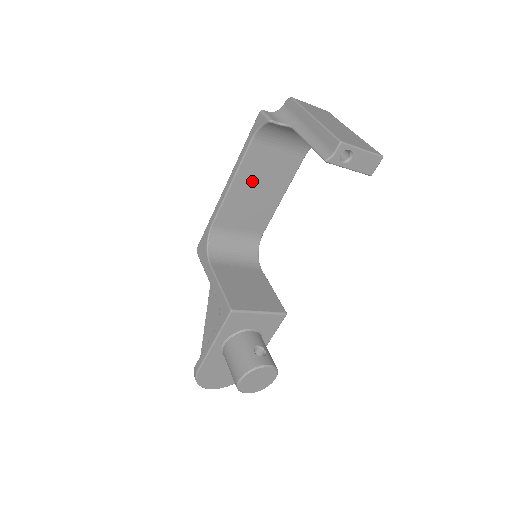
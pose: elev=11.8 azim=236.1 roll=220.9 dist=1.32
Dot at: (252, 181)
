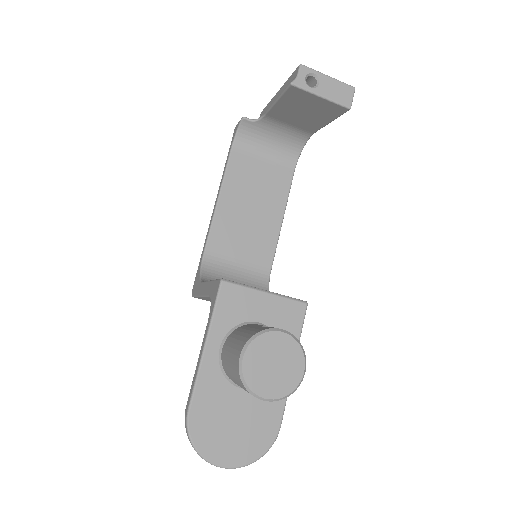
Dot at: (242, 197)
